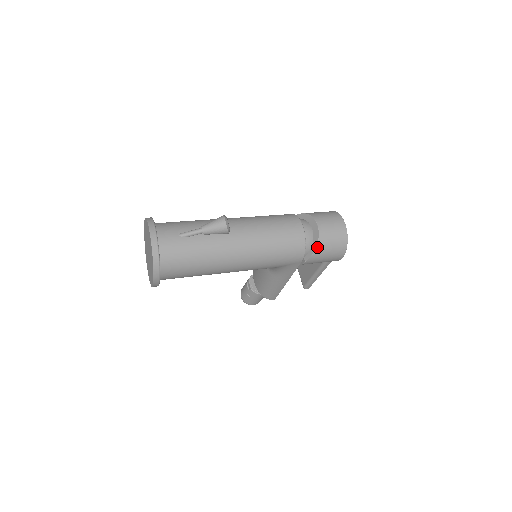
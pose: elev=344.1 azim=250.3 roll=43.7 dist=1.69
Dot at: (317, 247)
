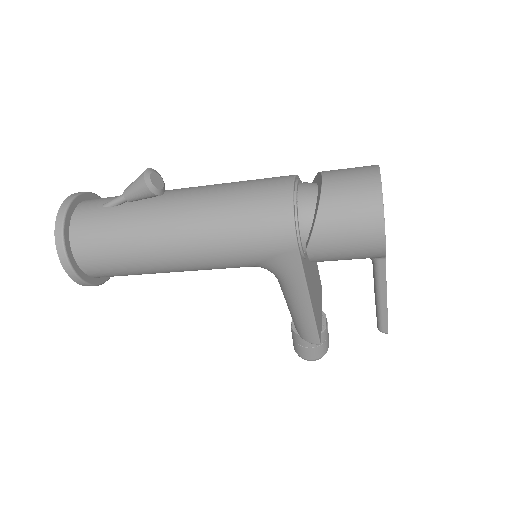
Dot at: (318, 218)
